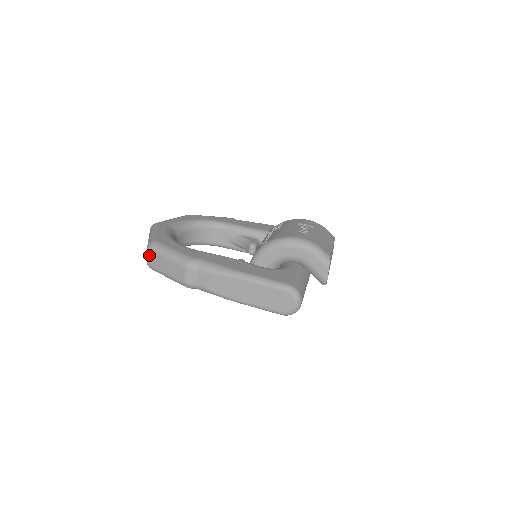
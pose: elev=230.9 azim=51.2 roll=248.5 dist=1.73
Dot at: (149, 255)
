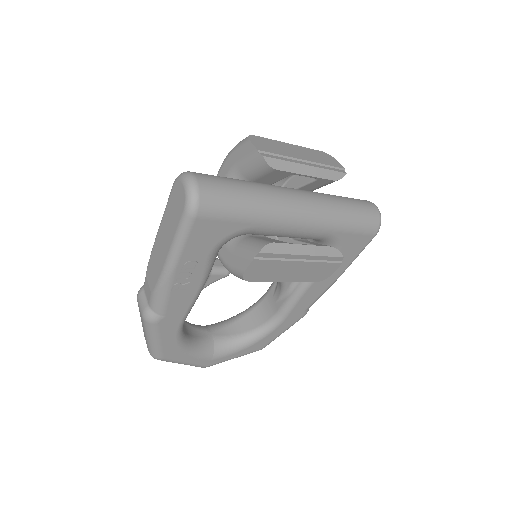
Dot at: occluded
